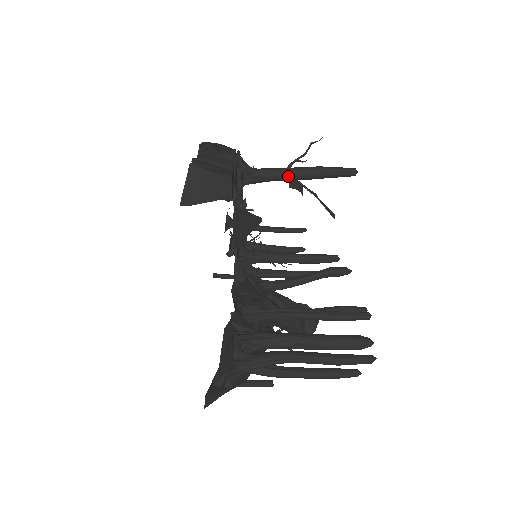
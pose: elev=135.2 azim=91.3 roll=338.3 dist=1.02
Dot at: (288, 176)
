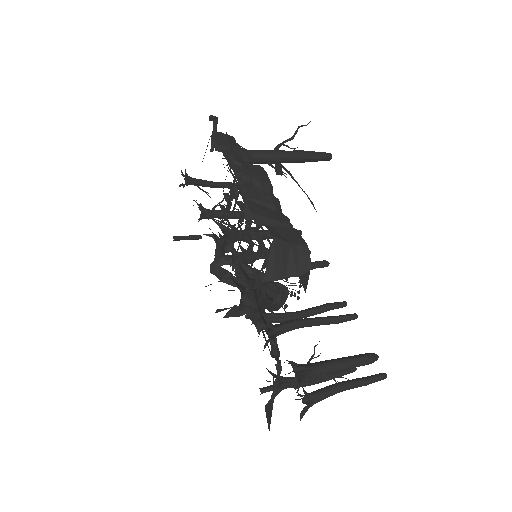
Dot at: (275, 161)
